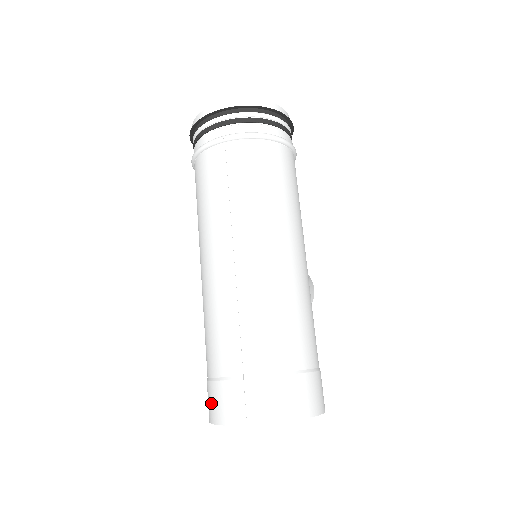
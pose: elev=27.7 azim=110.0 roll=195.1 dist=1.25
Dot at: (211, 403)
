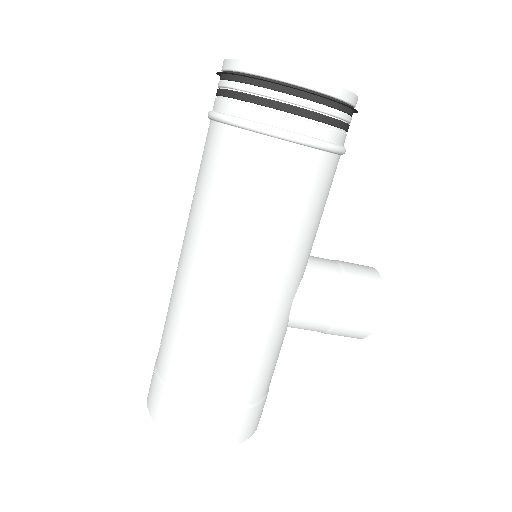
Dot at: occluded
